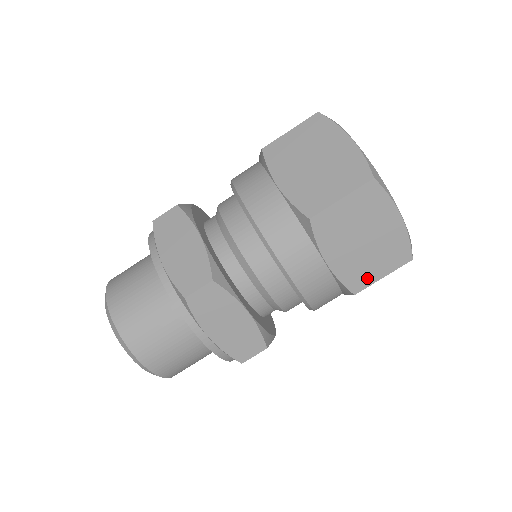
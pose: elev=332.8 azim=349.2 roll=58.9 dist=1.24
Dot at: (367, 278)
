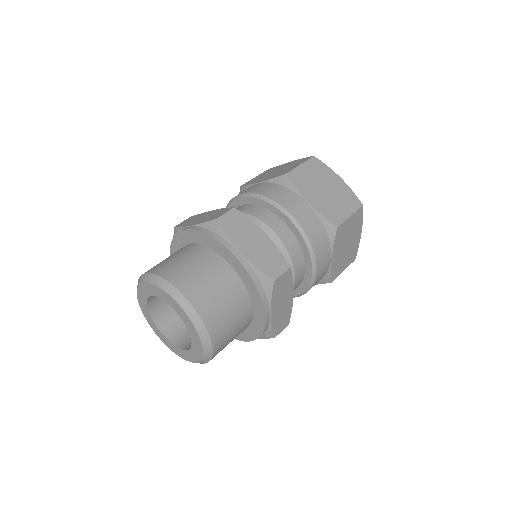
Dot at: (340, 215)
